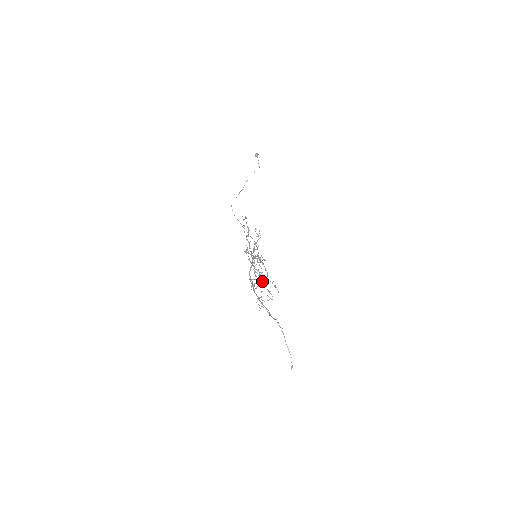
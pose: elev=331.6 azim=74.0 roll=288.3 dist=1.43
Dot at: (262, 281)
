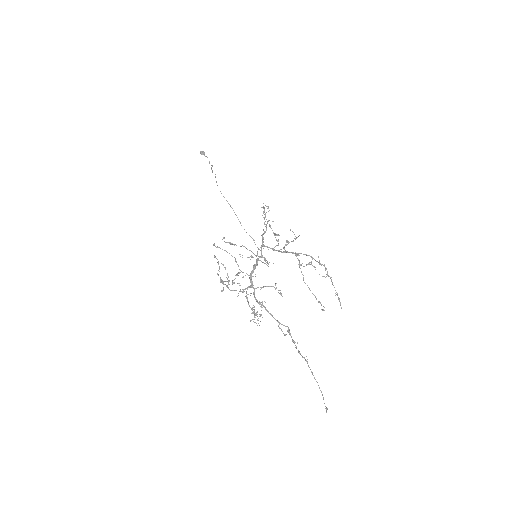
Dot at: occluded
